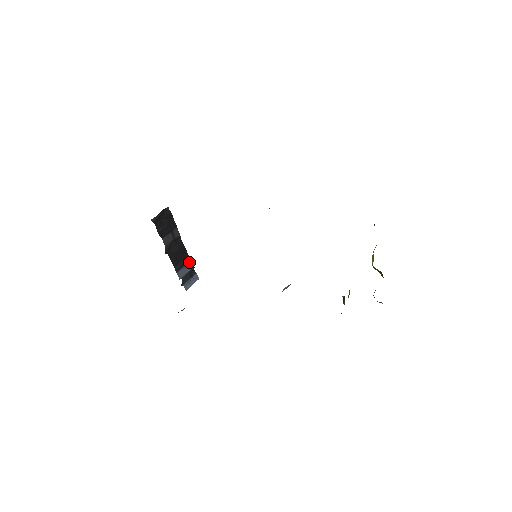
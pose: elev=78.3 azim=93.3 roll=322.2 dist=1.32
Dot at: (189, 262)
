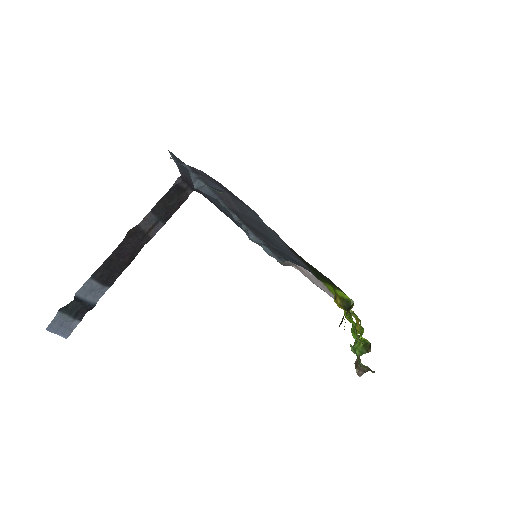
Dot at: (103, 290)
